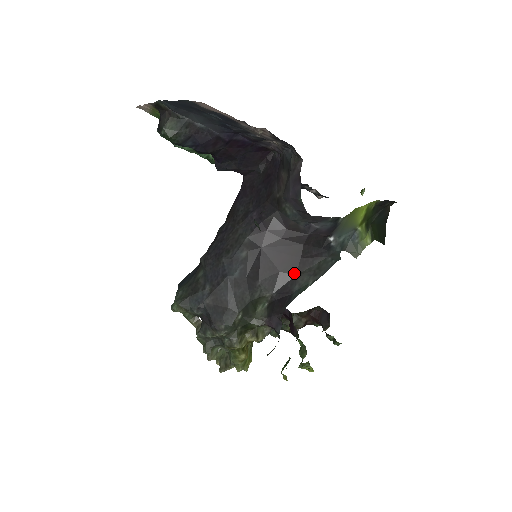
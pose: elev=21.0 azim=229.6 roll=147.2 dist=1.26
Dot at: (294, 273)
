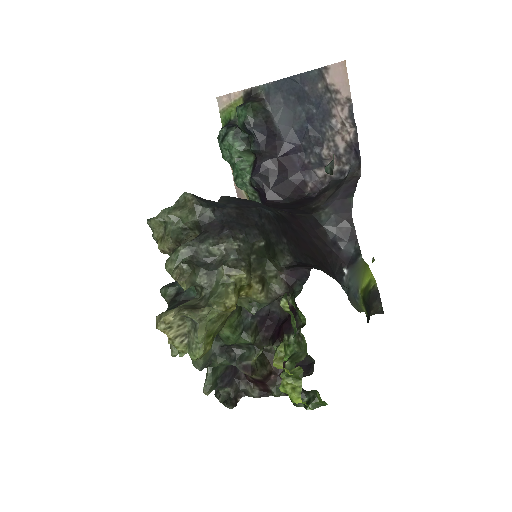
Dot at: (316, 263)
